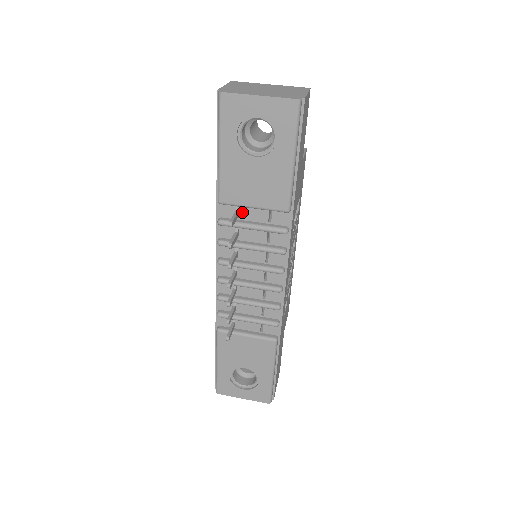
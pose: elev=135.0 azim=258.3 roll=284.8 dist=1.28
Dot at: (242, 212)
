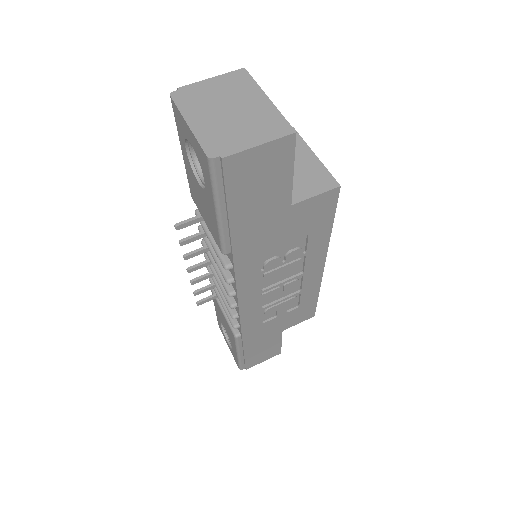
Dot at: occluded
